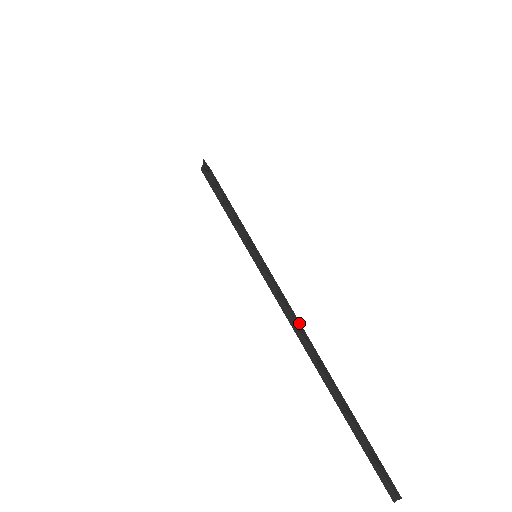
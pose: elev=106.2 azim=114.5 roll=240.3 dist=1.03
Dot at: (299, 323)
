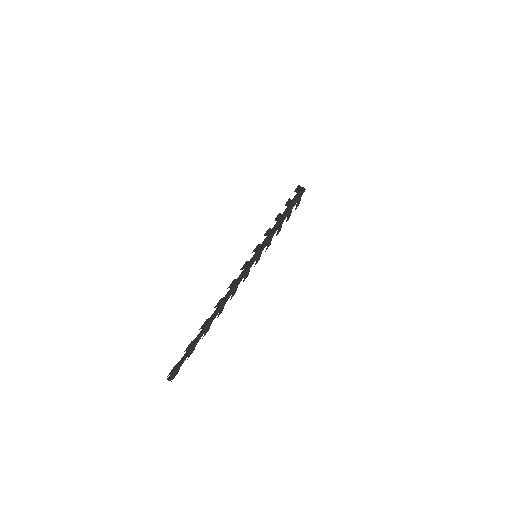
Dot at: occluded
